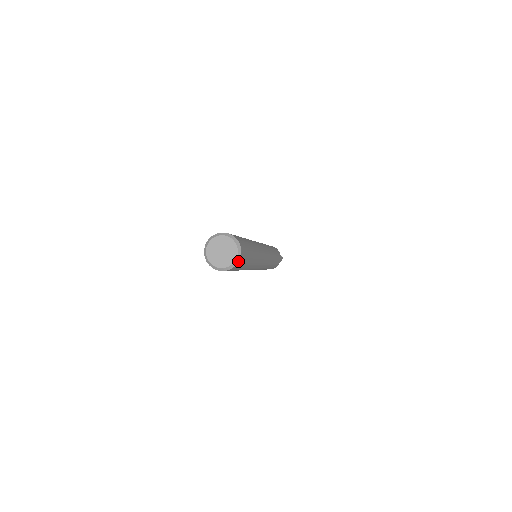
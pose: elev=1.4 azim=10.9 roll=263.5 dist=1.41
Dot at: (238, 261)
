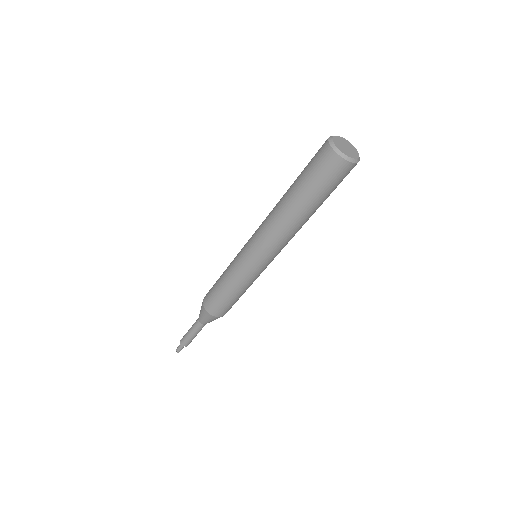
Dot at: (349, 161)
